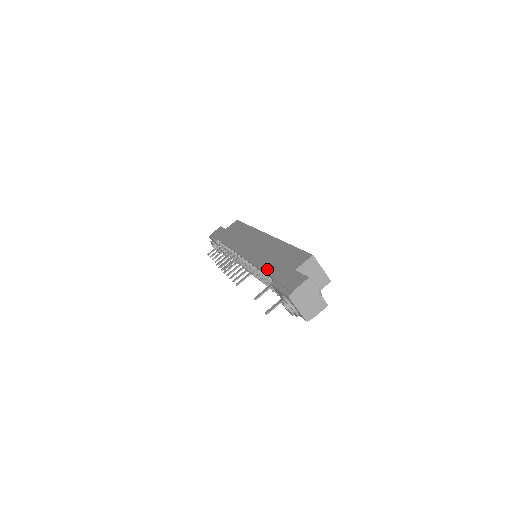
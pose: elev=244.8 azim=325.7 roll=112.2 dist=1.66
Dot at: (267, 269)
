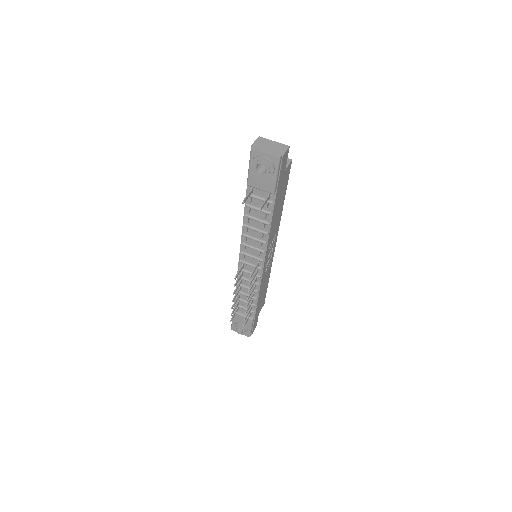
Dot at: occluded
